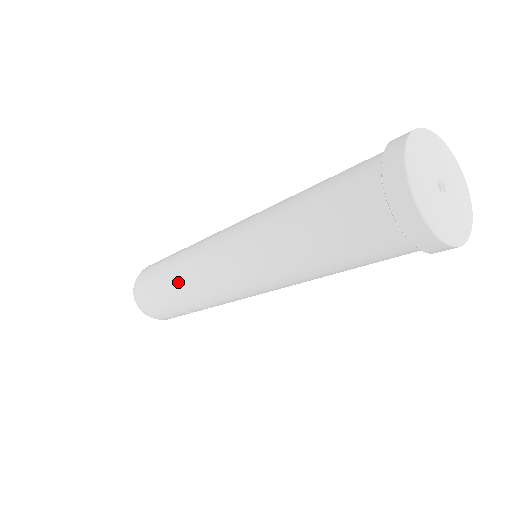
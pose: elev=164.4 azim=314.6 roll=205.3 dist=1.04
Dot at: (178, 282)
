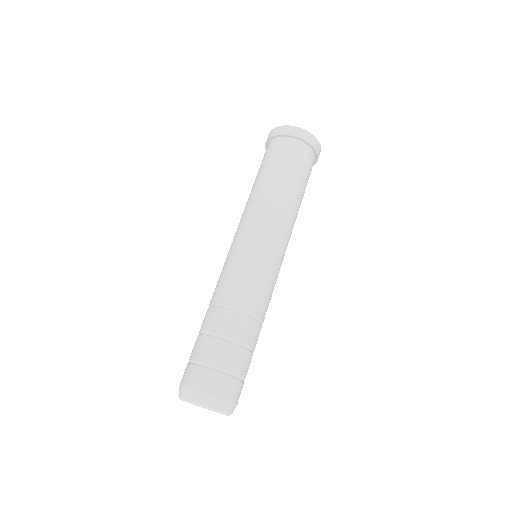
Dot at: (215, 307)
